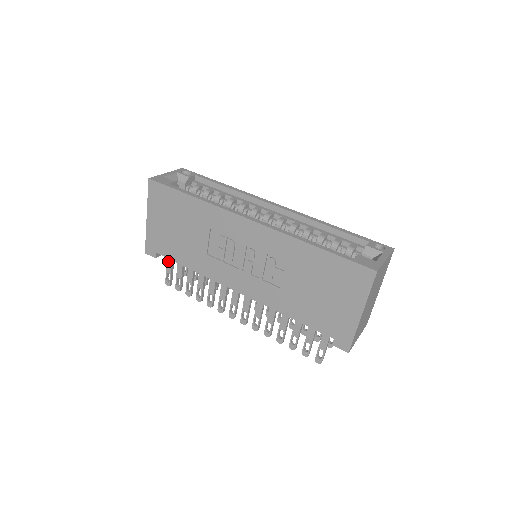
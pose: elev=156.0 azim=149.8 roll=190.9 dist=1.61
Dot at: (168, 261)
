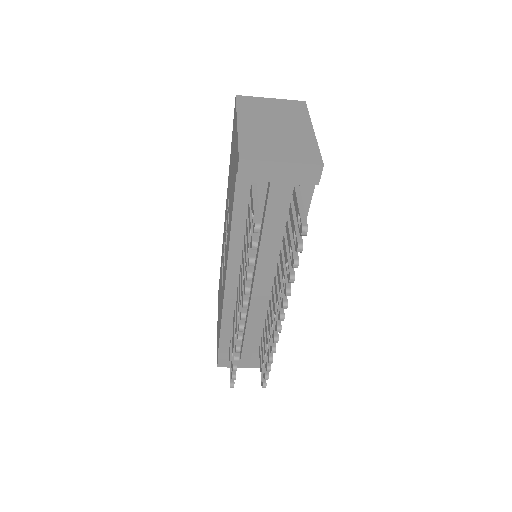
Dot at: occluded
